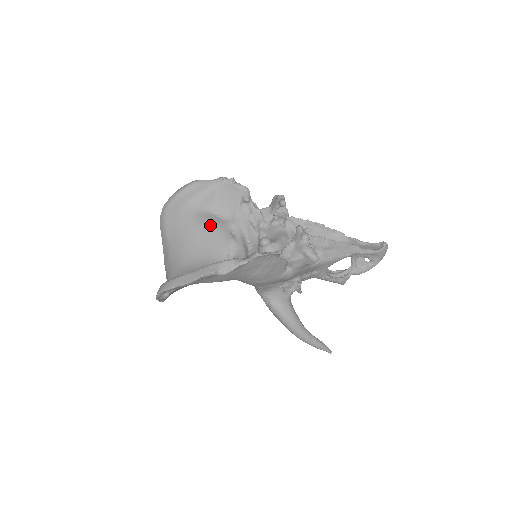
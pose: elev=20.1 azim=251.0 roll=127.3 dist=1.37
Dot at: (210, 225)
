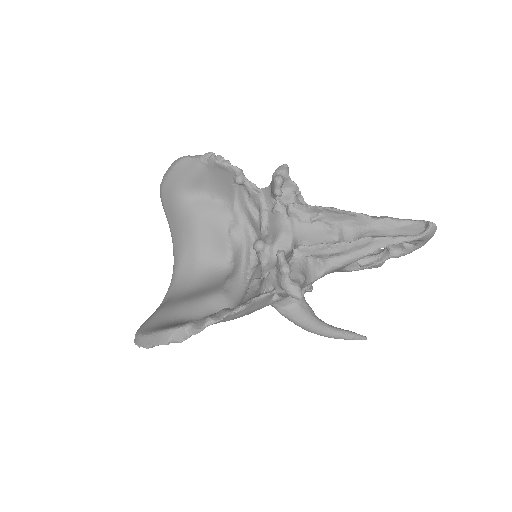
Dot at: (205, 215)
